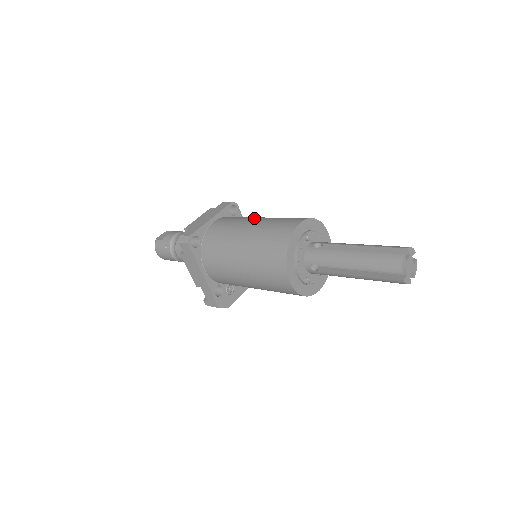
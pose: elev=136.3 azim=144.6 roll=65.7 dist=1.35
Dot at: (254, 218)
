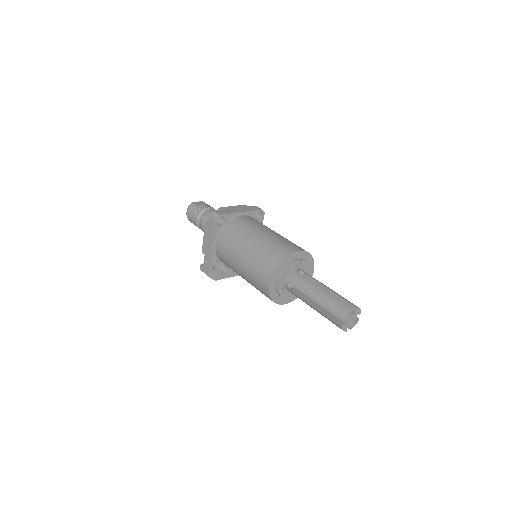
Dot at: occluded
